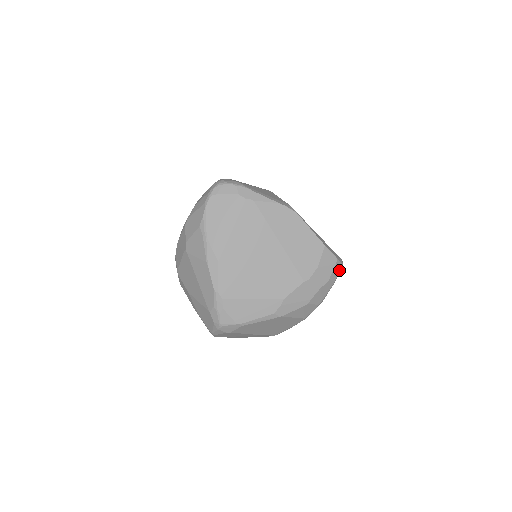
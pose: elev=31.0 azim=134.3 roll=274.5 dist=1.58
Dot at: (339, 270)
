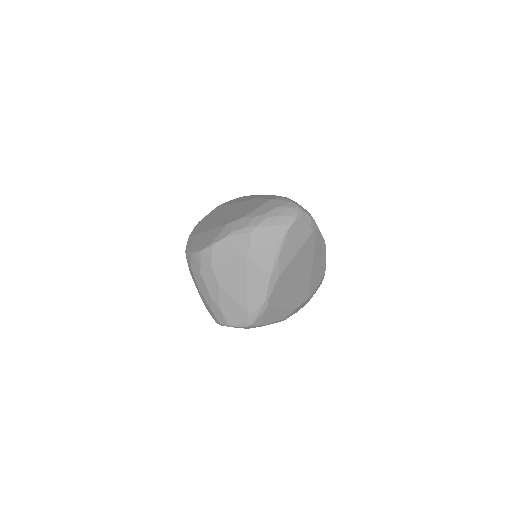
Dot at: occluded
